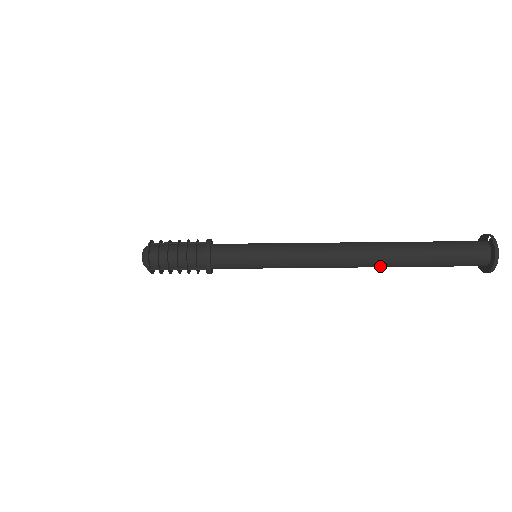
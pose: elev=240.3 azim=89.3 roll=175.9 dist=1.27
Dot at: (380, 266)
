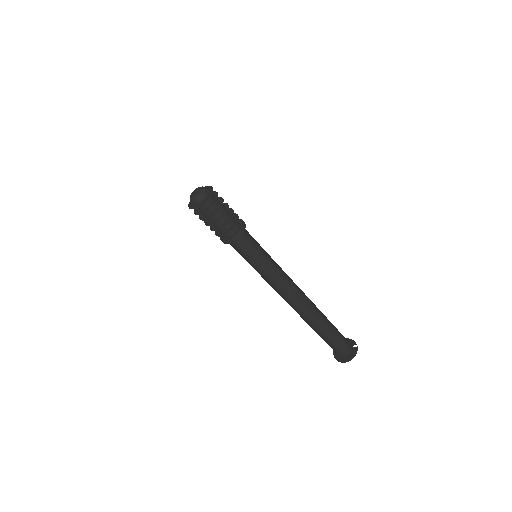
Dot at: (304, 319)
